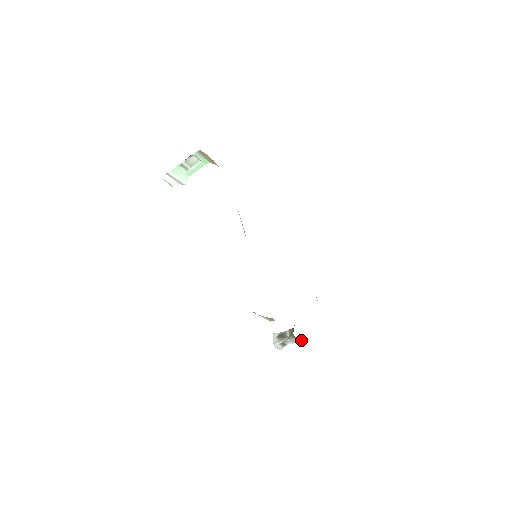
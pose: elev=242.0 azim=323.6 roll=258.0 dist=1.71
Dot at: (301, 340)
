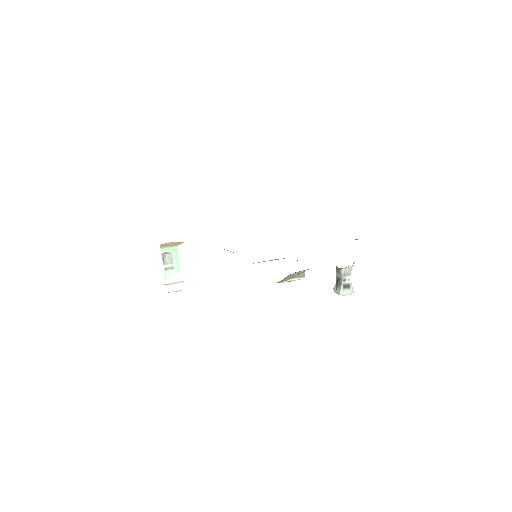
Dot at: (351, 266)
